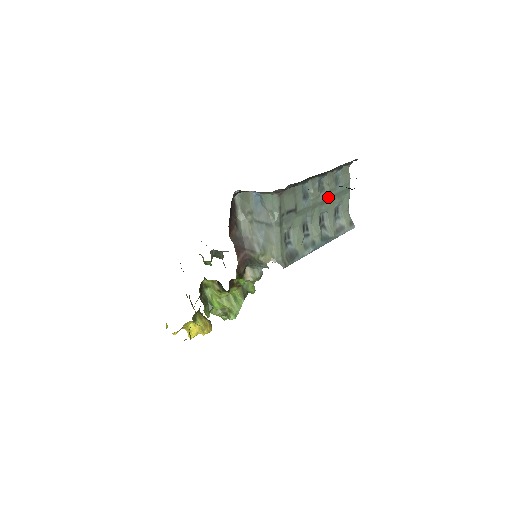
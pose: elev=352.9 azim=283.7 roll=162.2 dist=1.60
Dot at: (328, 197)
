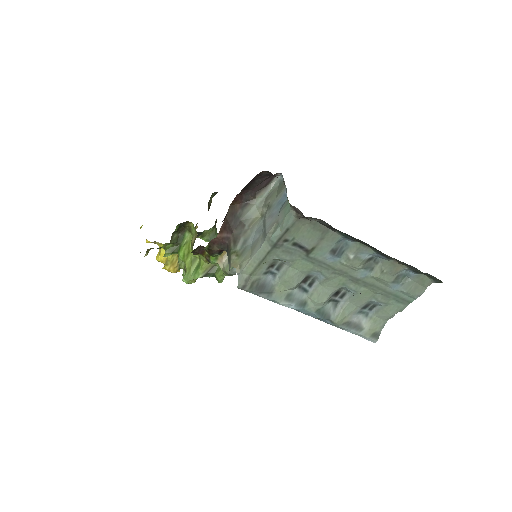
Dot at: (369, 282)
